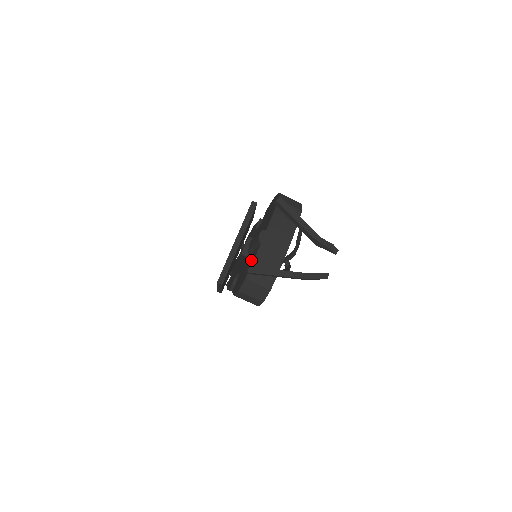
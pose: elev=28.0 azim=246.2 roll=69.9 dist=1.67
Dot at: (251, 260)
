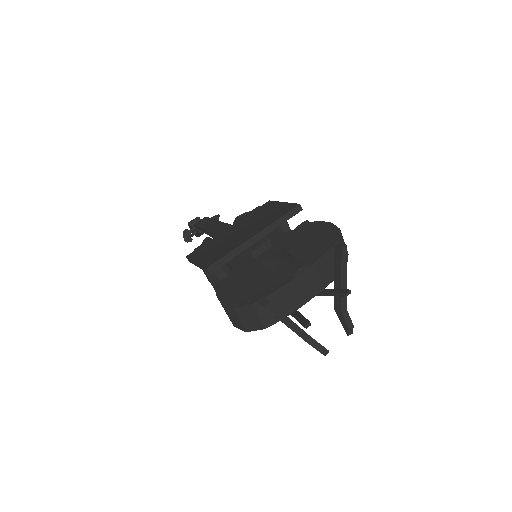
Dot at: (268, 283)
